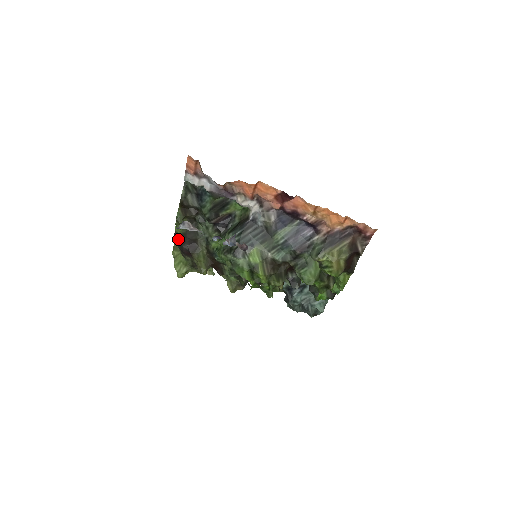
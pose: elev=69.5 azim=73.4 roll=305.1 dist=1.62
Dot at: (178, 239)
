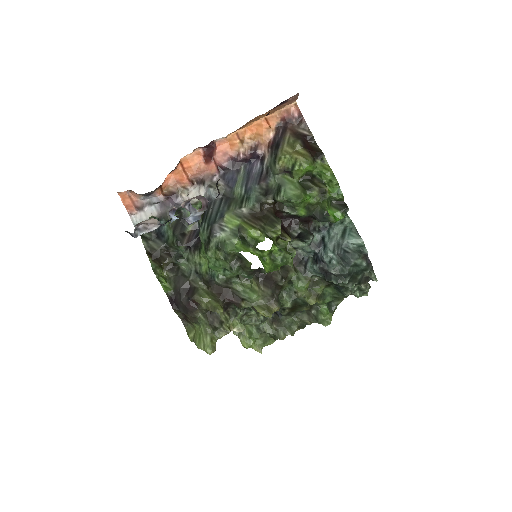
Dot at: (175, 301)
